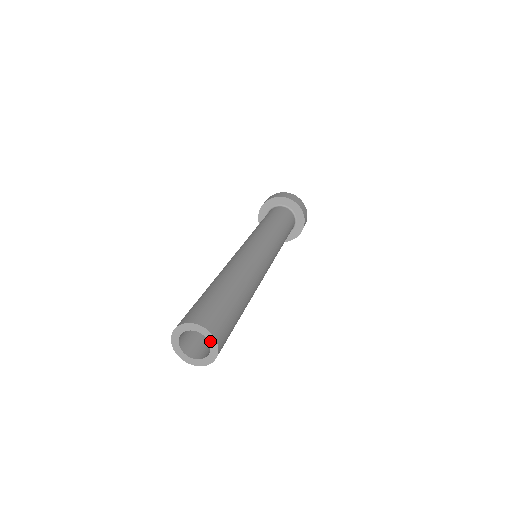
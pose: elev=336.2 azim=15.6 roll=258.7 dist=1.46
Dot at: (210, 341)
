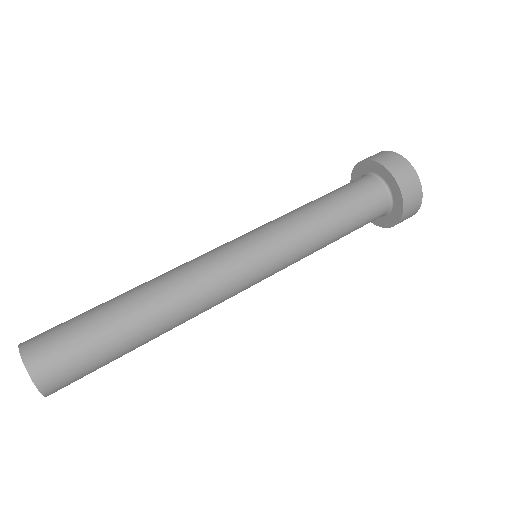
Dot at: (29, 372)
